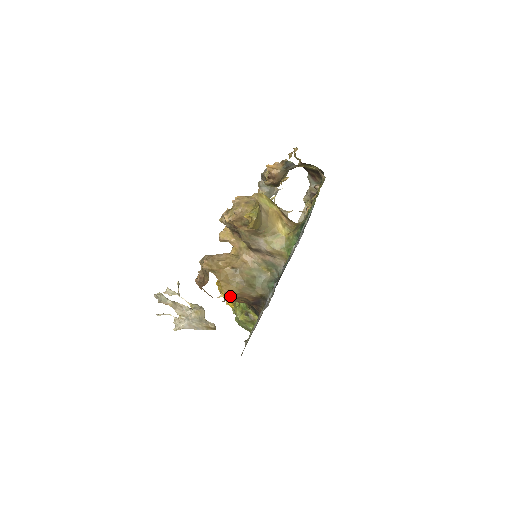
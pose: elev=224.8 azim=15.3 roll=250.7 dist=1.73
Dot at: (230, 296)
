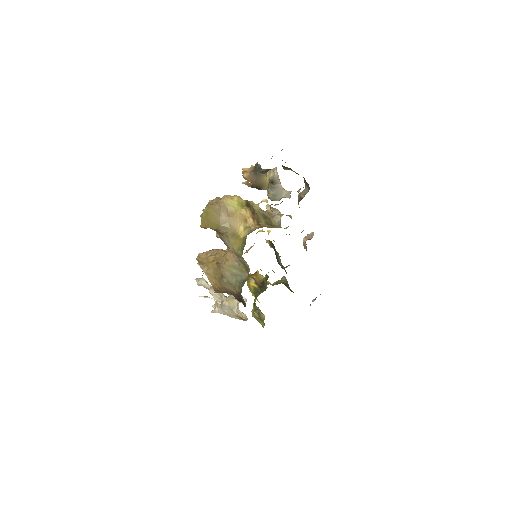
Dot at: (218, 289)
